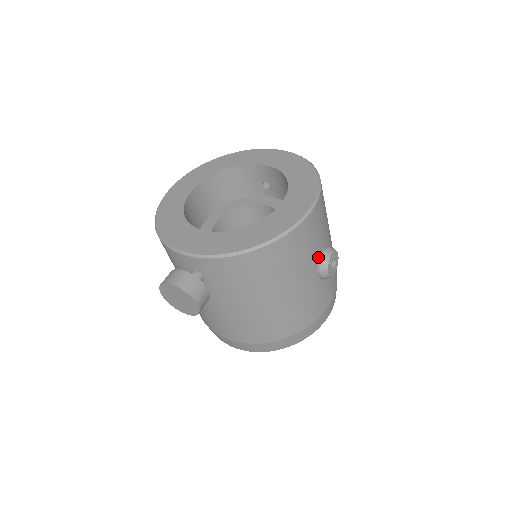
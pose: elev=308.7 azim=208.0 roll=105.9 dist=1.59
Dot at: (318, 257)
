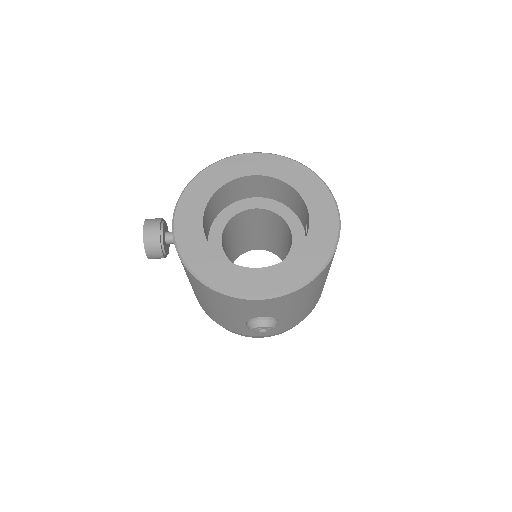
Dot at: (254, 317)
